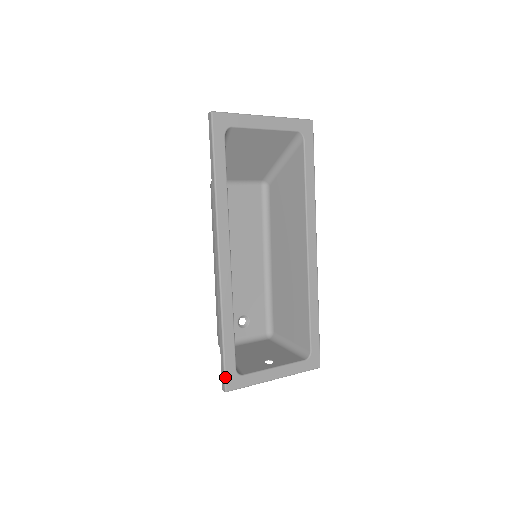
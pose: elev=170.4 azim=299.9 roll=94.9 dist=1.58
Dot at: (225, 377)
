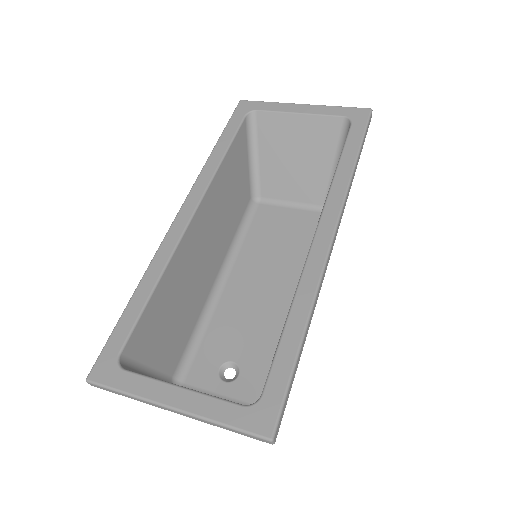
Dot at: (99, 357)
